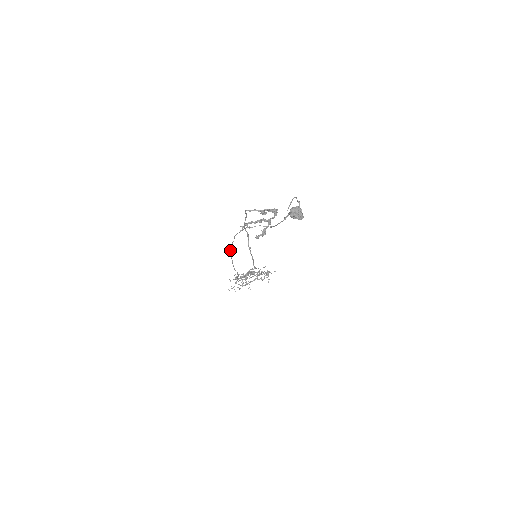
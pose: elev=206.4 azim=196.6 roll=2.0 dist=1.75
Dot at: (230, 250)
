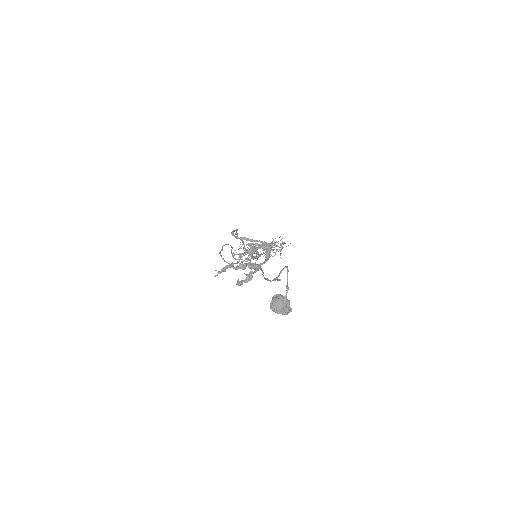
Dot at: (220, 253)
